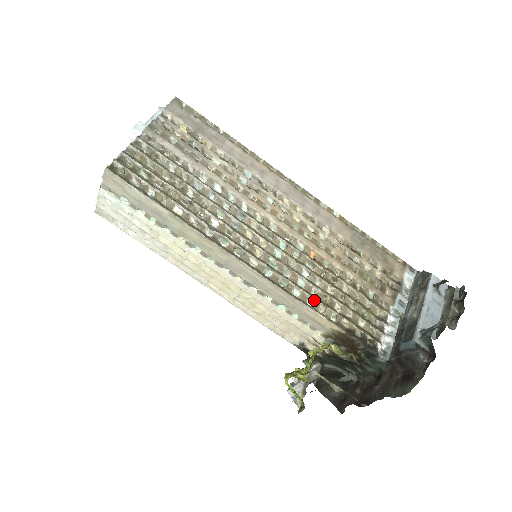
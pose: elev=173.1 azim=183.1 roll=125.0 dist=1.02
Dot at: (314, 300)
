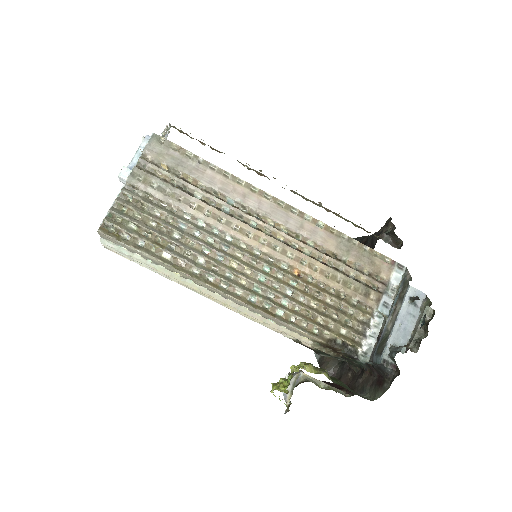
Dot at: (296, 318)
